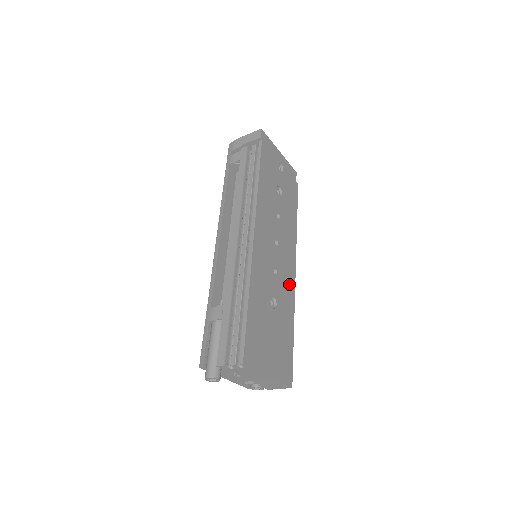
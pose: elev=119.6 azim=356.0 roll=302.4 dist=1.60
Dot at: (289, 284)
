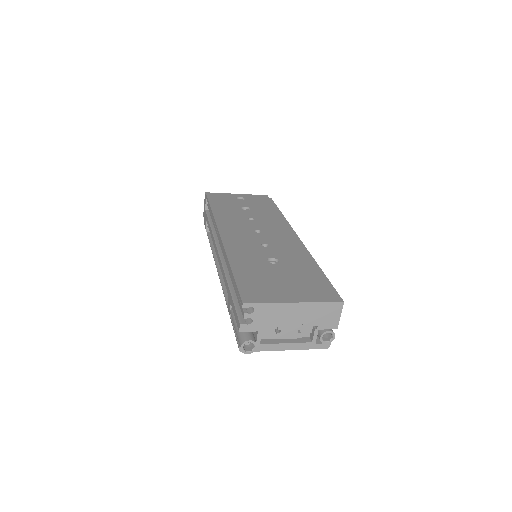
Dot at: (293, 246)
